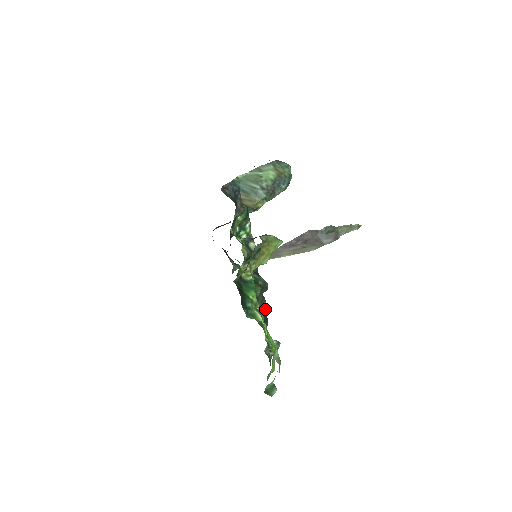
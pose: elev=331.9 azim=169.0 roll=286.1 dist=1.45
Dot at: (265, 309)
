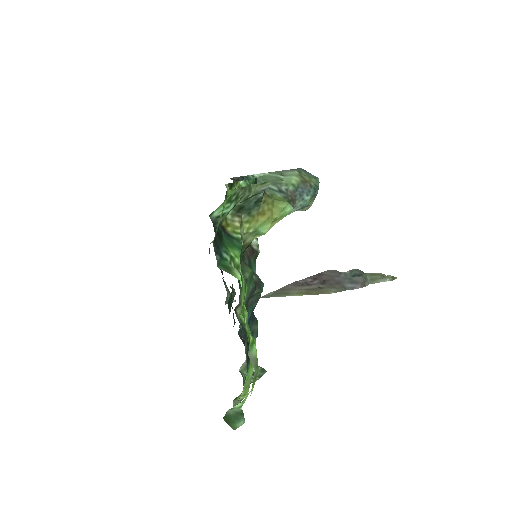
Dot at: (255, 336)
